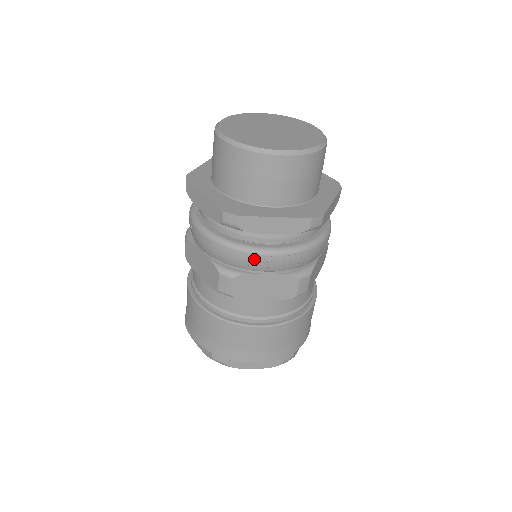
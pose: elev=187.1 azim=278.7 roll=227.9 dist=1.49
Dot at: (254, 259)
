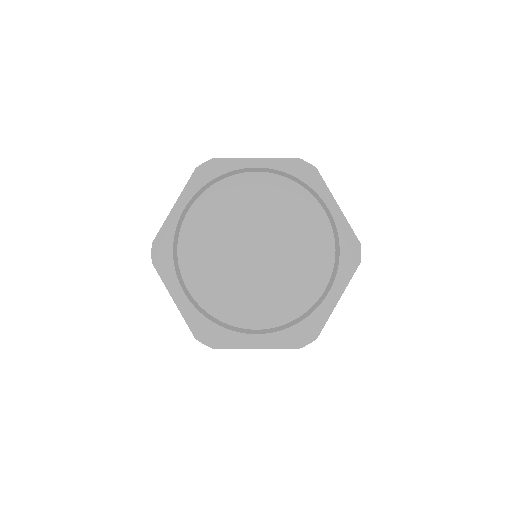
Dot at: occluded
